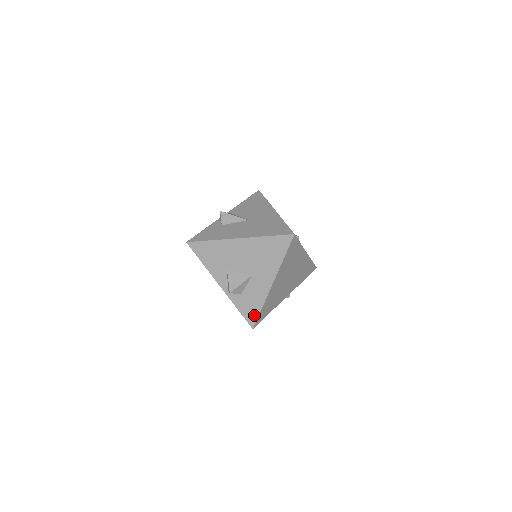
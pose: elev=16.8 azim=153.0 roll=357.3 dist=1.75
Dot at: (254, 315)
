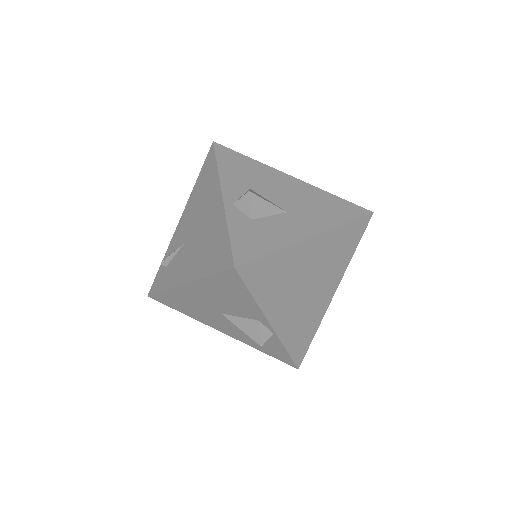
Dot at: (253, 252)
